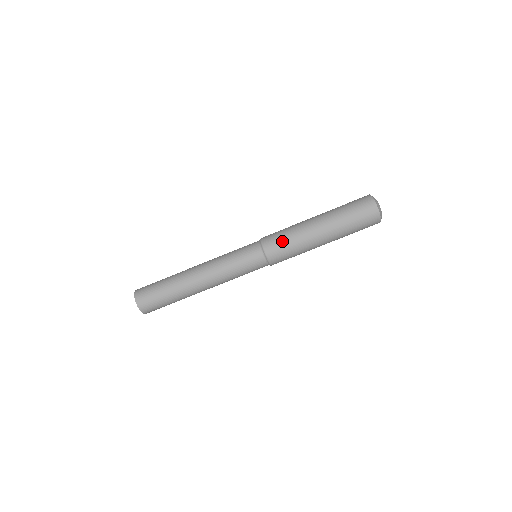
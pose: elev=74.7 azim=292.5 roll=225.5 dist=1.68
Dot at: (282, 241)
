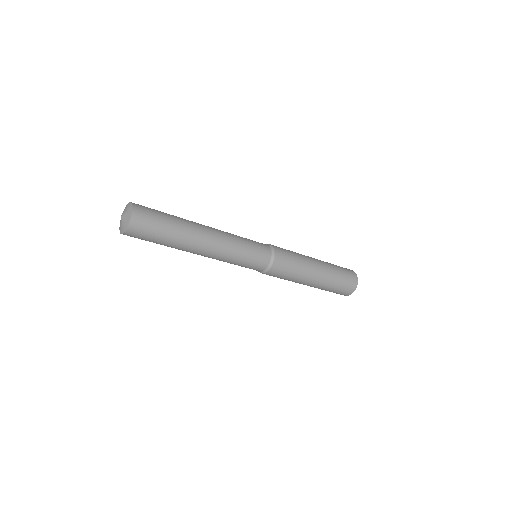
Dot at: (290, 259)
